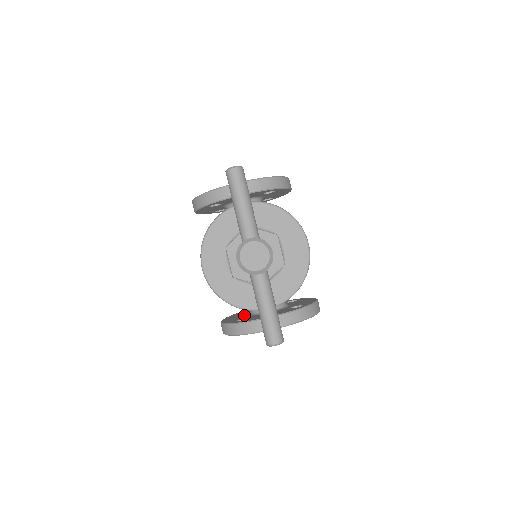
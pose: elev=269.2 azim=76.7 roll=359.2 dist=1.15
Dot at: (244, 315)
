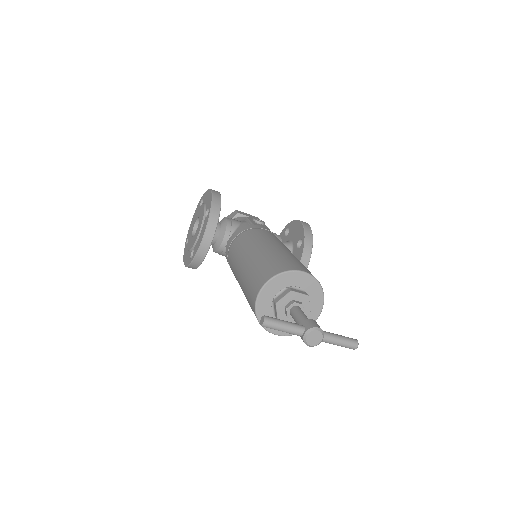
Dot at: occluded
